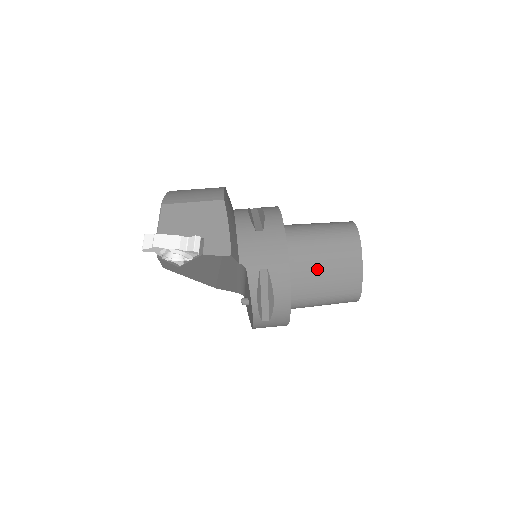
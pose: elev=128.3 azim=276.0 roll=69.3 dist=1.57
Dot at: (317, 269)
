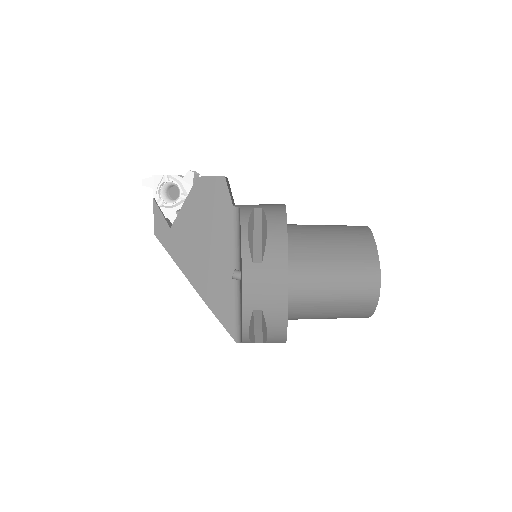
Dot at: (320, 235)
